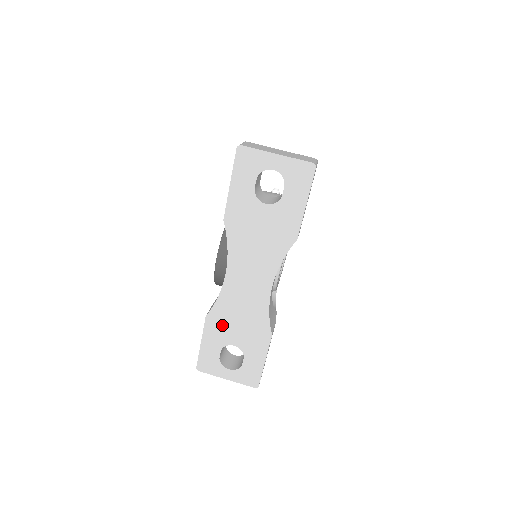
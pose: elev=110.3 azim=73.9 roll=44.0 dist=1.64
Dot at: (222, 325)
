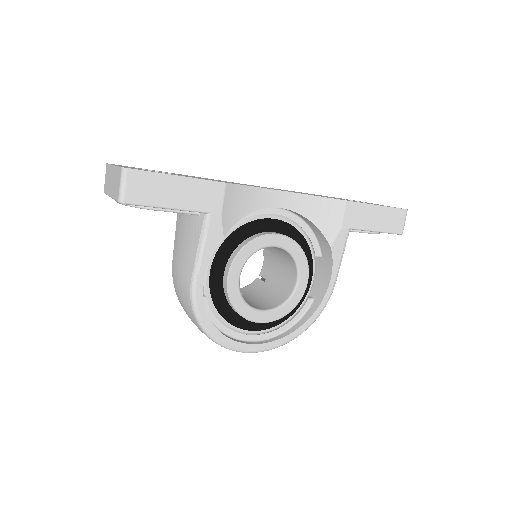
Dot at: occluded
